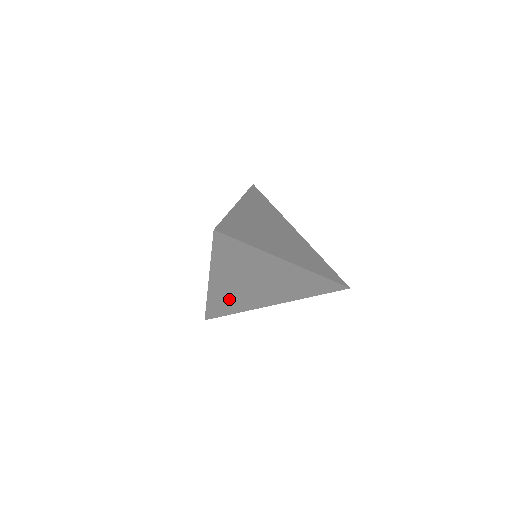
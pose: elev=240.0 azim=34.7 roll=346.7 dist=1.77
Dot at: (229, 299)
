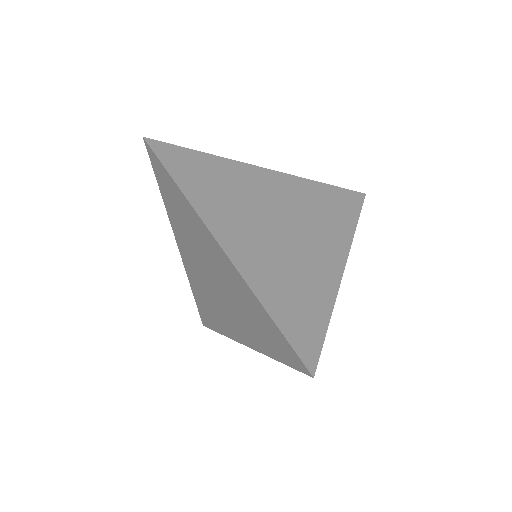
Dot at: occluded
